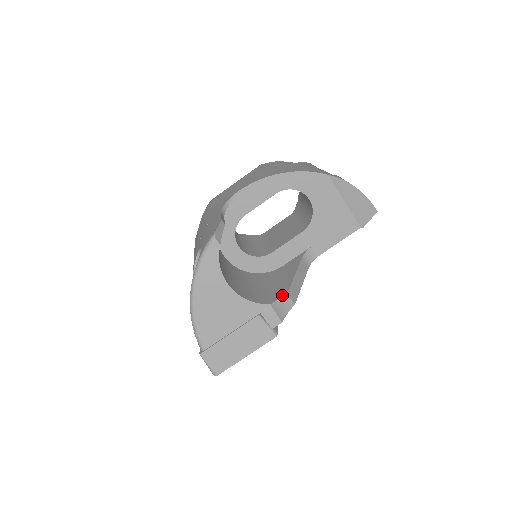
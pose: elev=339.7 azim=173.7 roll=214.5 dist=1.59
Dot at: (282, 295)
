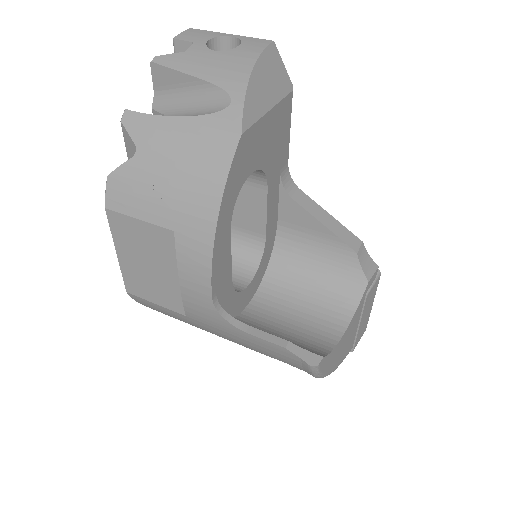
Dot at: (356, 260)
